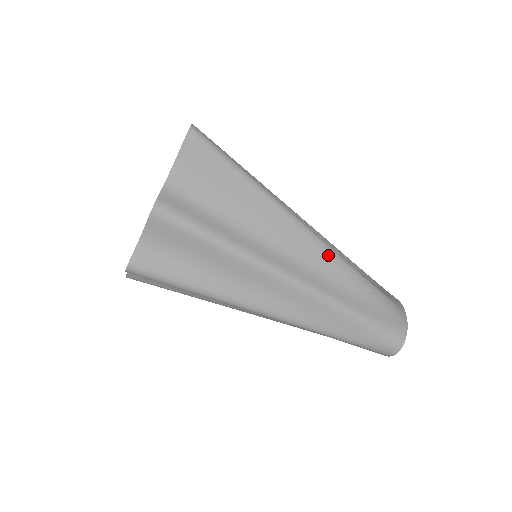
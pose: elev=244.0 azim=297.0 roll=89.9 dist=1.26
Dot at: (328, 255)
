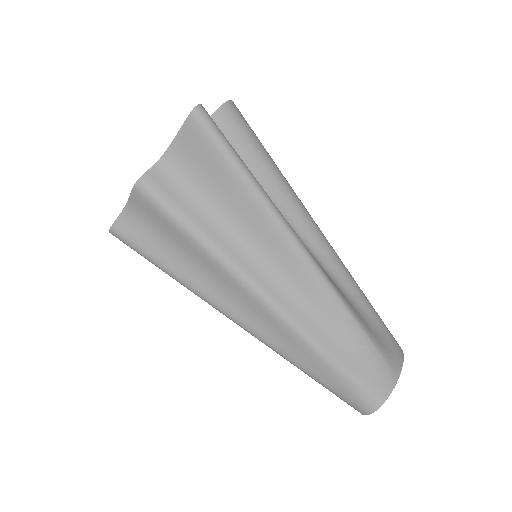
Dot at: (319, 286)
